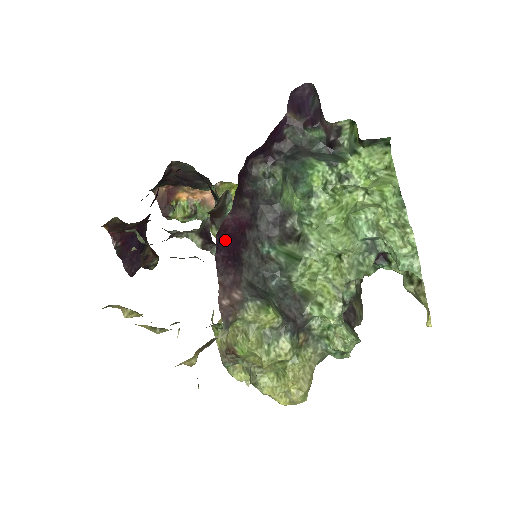
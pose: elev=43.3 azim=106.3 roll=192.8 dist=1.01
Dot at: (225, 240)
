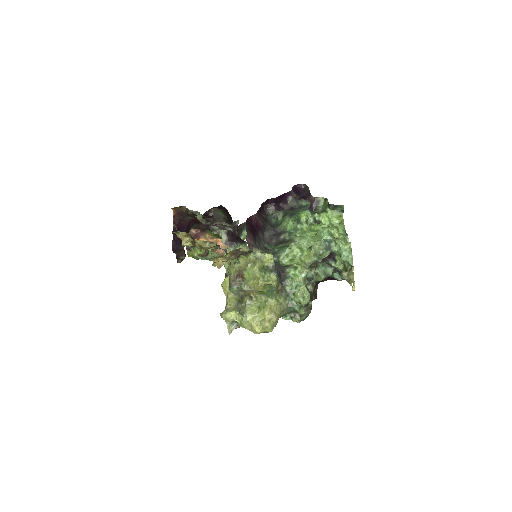
Dot at: (250, 224)
